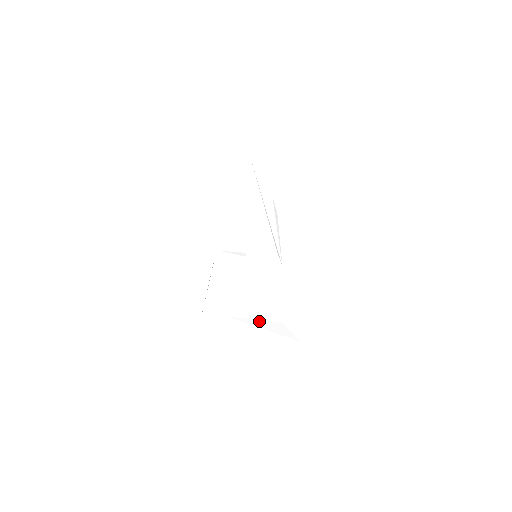
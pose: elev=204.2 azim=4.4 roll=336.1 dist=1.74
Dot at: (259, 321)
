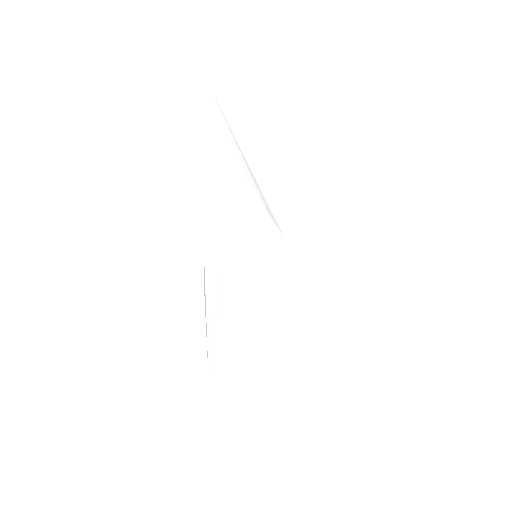
Dot at: (280, 352)
